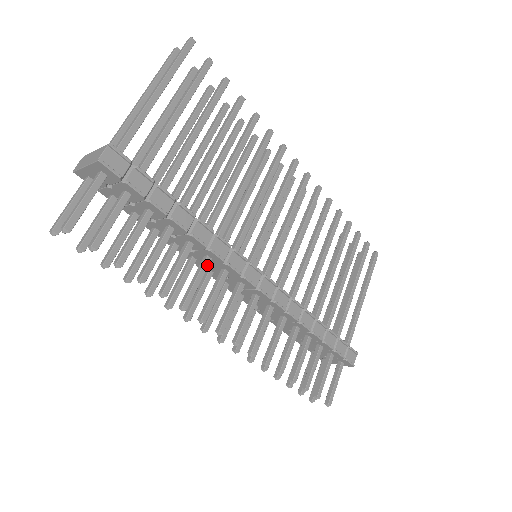
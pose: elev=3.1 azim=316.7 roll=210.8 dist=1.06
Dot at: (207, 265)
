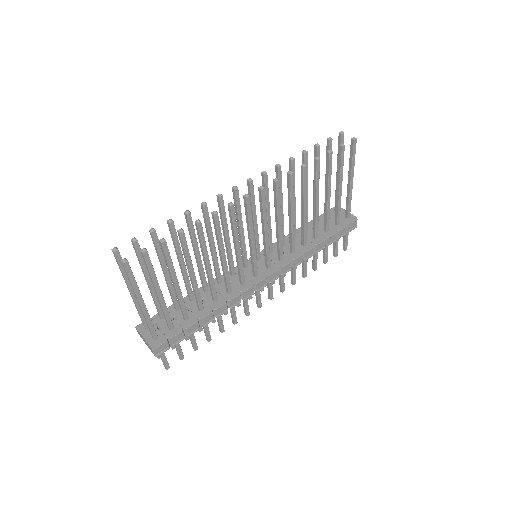
Dot at: occluded
